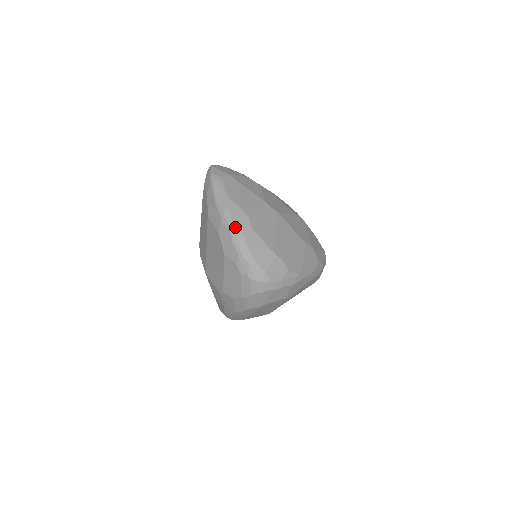
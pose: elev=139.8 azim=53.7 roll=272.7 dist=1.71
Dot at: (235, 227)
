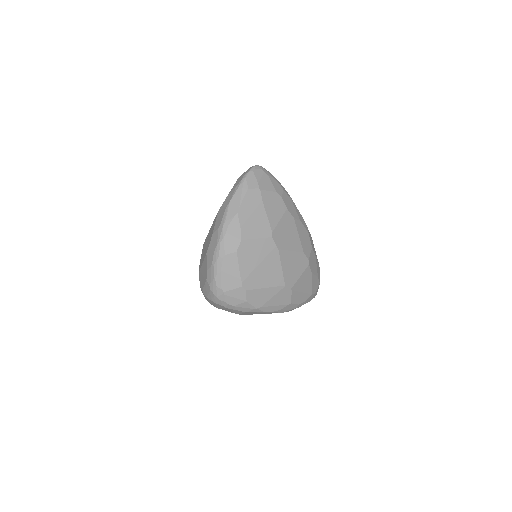
Dot at: (223, 242)
